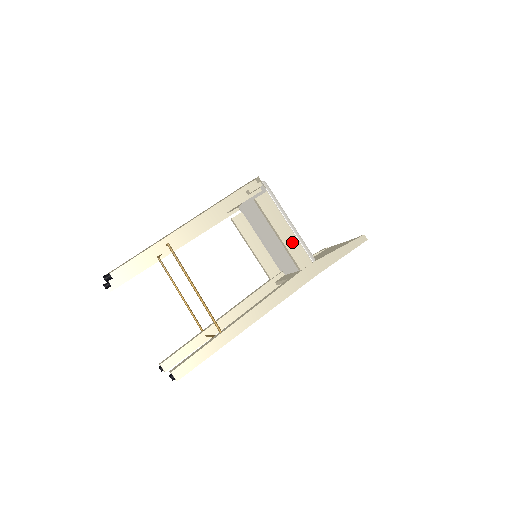
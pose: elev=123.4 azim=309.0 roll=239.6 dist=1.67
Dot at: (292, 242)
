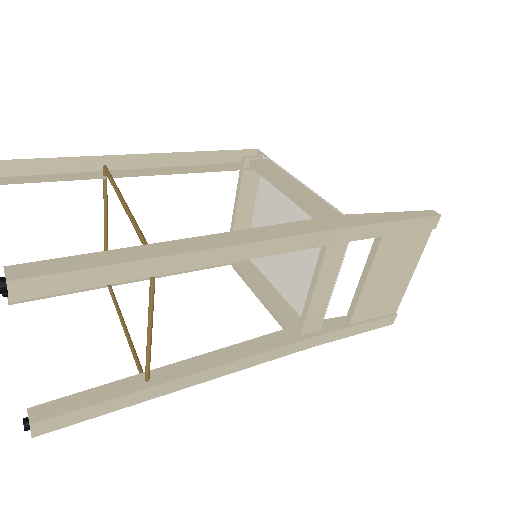
Dot at: (306, 195)
